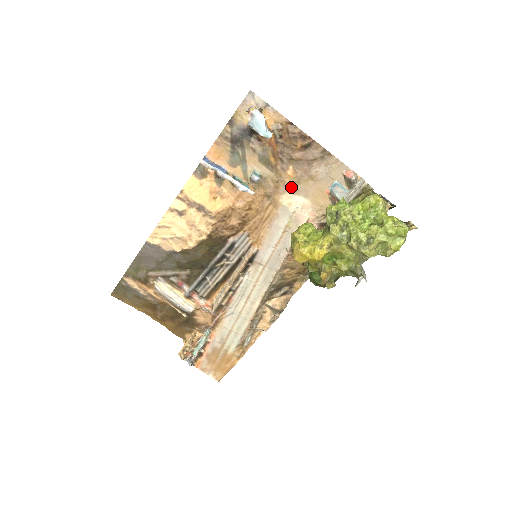
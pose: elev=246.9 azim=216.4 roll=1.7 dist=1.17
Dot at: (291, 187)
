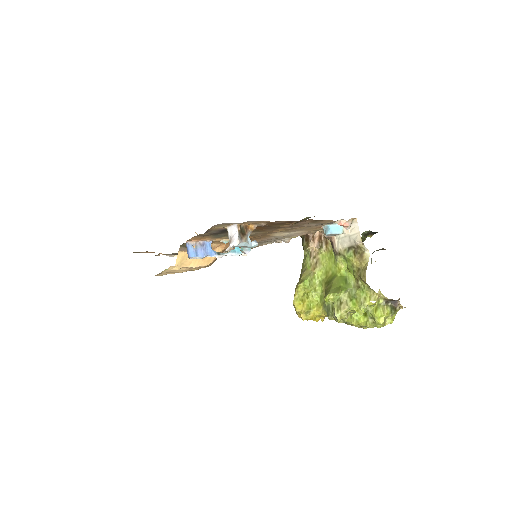
Dot at: (282, 231)
